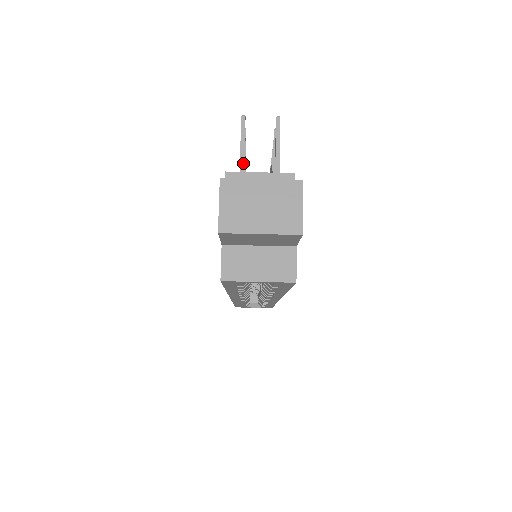
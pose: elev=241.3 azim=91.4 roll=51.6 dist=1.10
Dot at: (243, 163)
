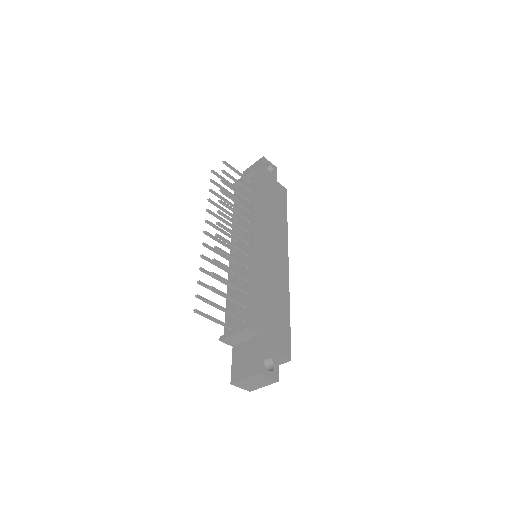
Dot at: (219, 323)
